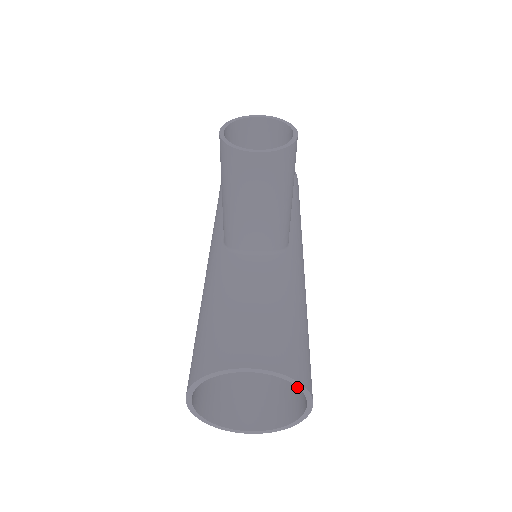
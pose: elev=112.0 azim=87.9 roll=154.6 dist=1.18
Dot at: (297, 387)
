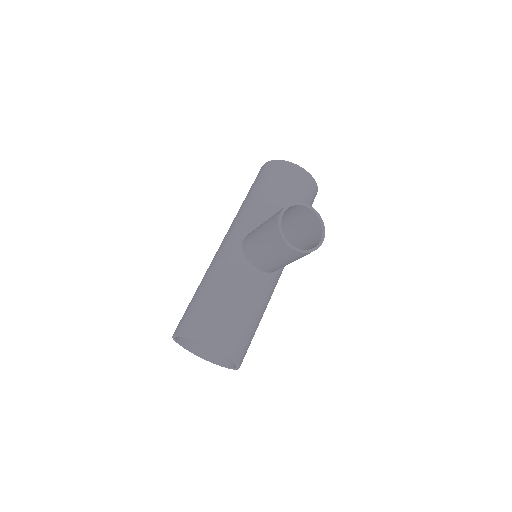
Dot at: occluded
